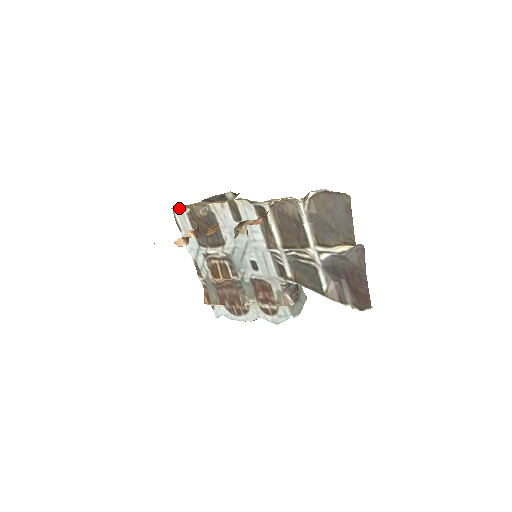
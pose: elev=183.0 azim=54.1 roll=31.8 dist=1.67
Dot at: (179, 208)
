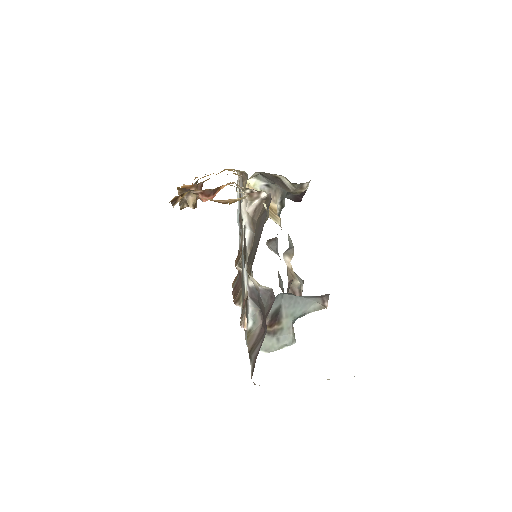
Dot at: (237, 172)
